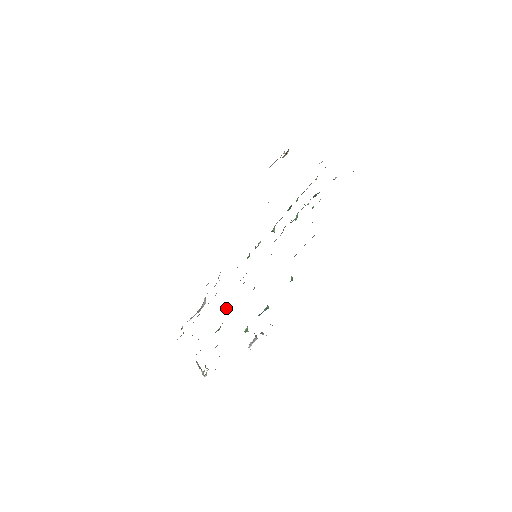
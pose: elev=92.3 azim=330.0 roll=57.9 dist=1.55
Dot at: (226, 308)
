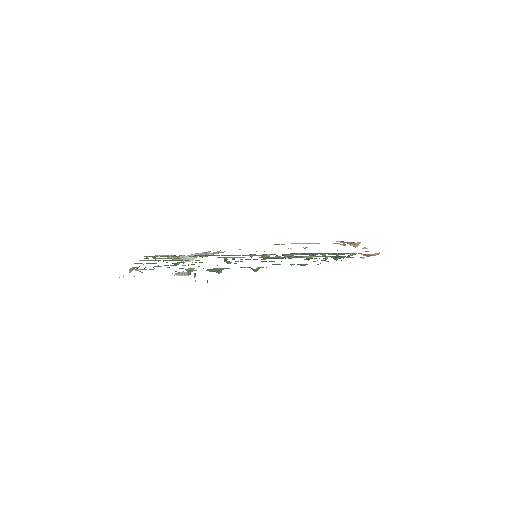
Dot at: (198, 260)
